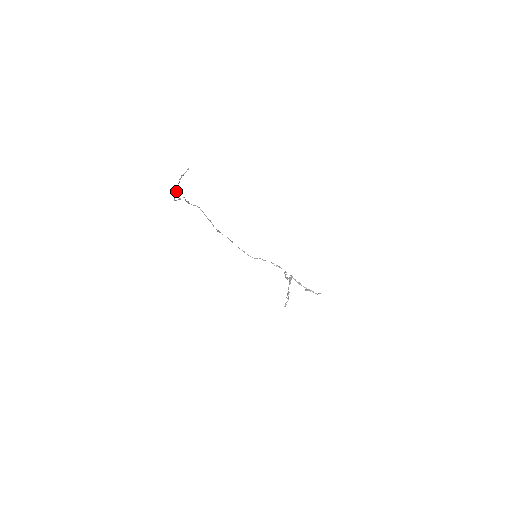
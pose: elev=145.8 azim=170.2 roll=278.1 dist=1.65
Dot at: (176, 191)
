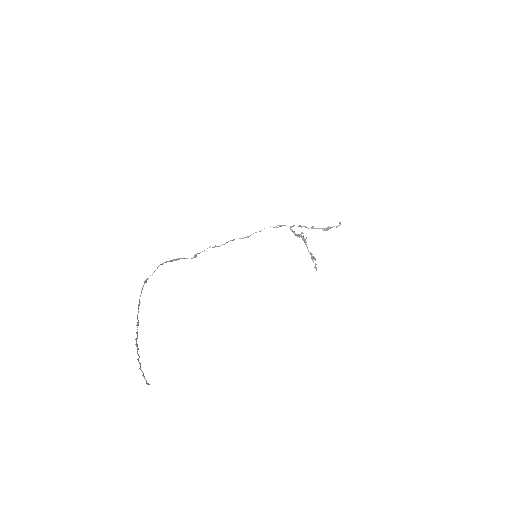
Dot at: (137, 338)
